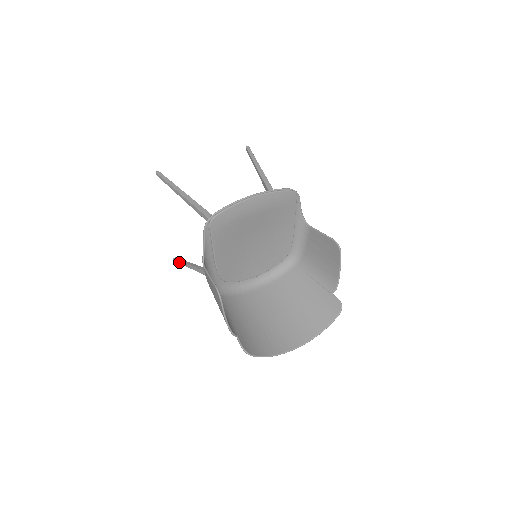
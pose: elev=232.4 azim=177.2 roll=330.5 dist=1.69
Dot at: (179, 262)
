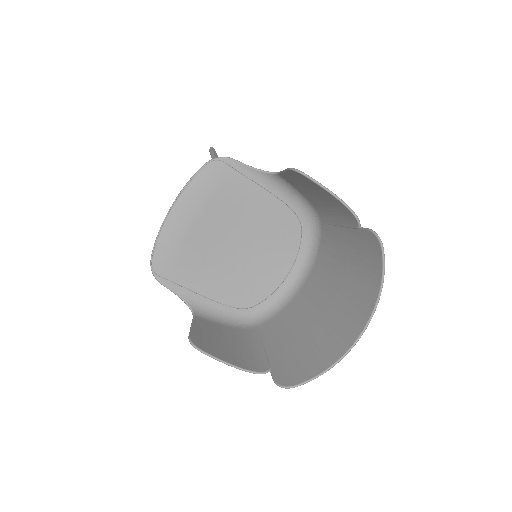
Dot at: occluded
